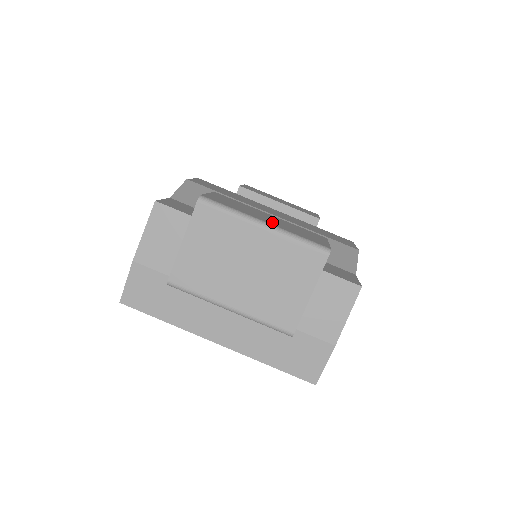
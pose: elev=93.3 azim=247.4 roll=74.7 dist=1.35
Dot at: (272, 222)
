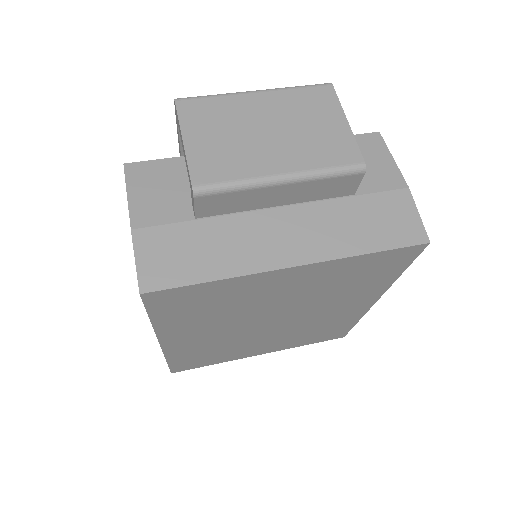
Dot at: occluded
